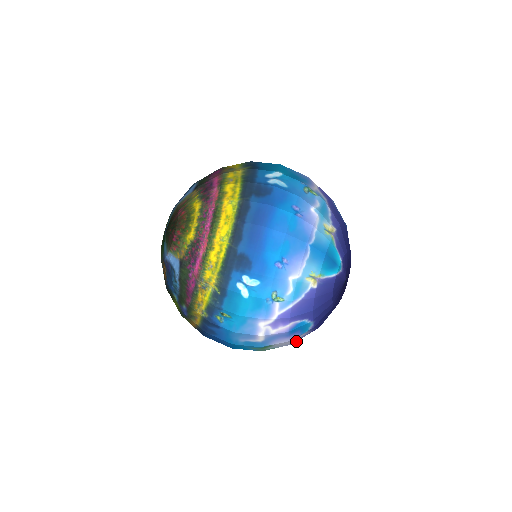
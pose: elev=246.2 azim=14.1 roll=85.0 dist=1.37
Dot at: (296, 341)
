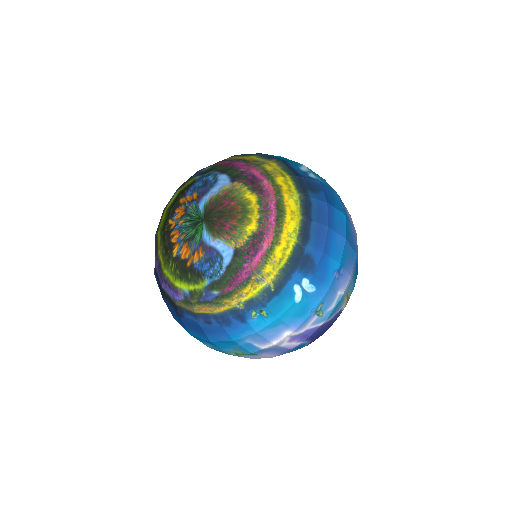
Dot at: occluded
